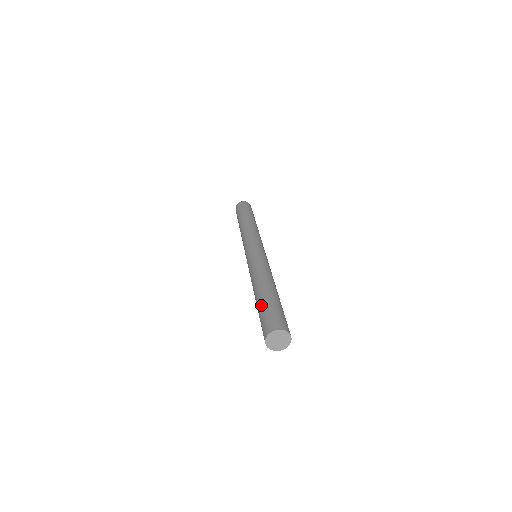
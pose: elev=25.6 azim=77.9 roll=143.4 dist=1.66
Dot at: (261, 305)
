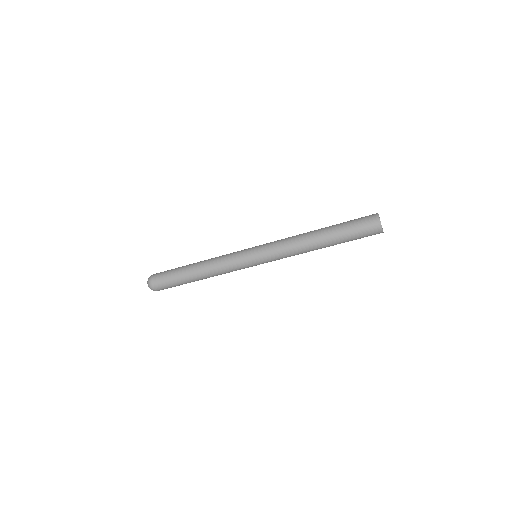
Dot at: (341, 224)
